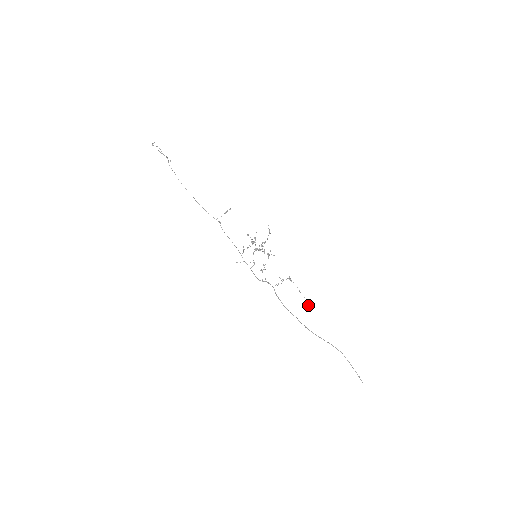
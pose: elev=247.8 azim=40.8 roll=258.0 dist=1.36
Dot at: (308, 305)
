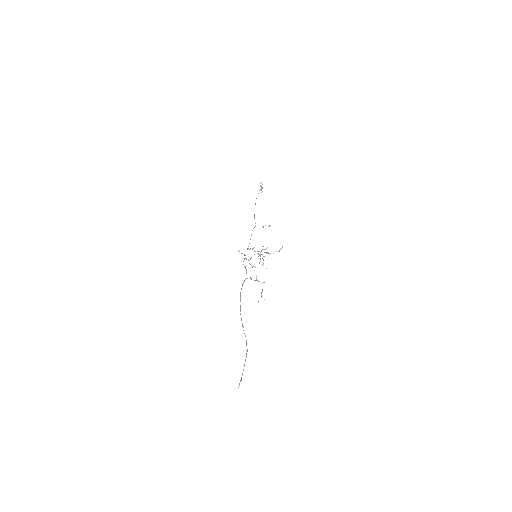
Dot at: occluded
